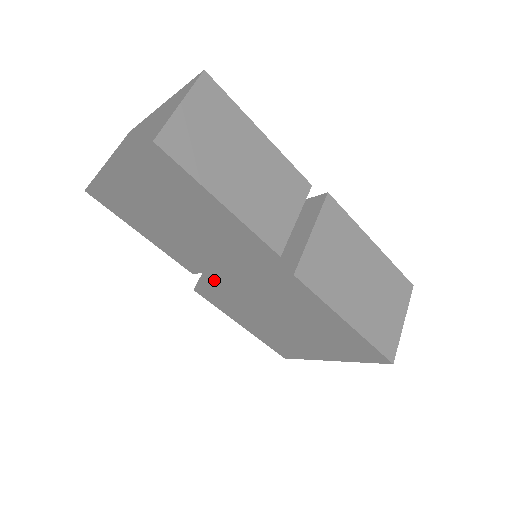
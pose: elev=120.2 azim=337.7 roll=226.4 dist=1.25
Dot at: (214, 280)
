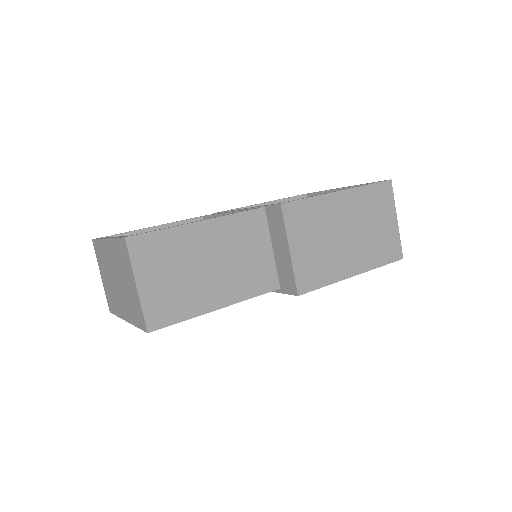
Dot at: occluded
